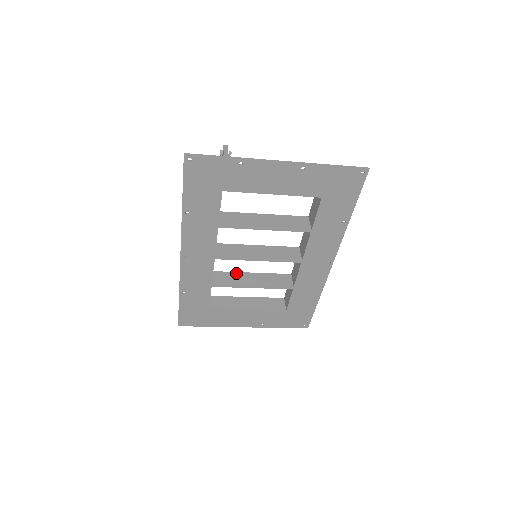
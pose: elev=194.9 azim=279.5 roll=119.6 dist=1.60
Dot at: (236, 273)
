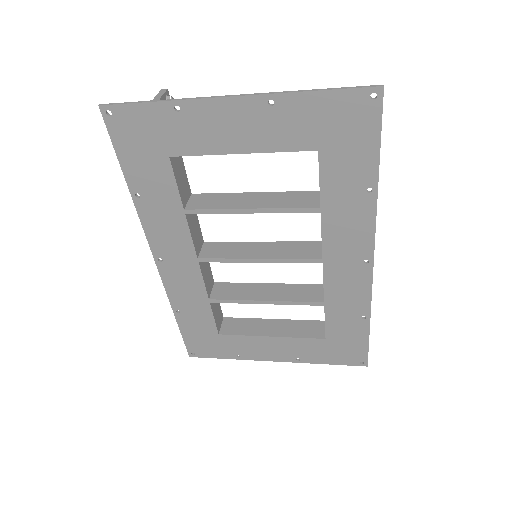
Dot at: (246, 284)
